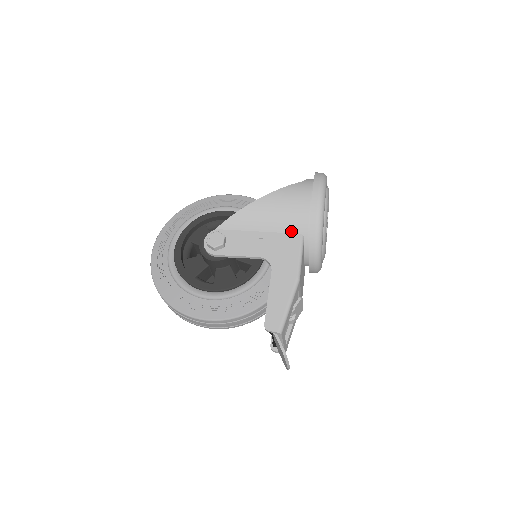
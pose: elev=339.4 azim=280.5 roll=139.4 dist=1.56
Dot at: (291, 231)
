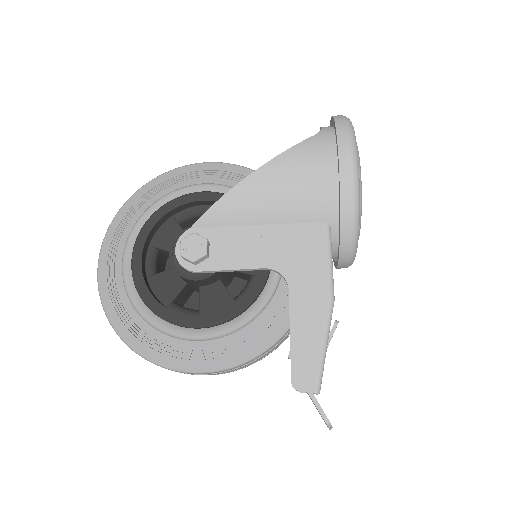
Dot at: (309, 219)
